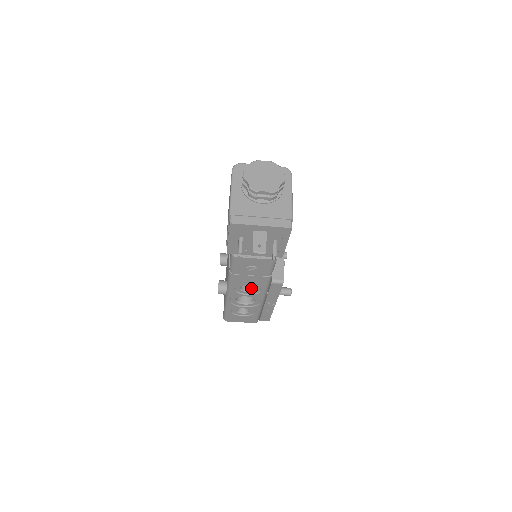
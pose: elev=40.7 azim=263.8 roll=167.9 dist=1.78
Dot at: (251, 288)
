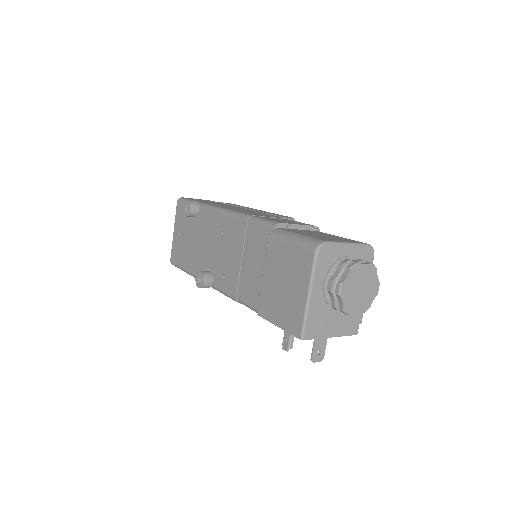
Dot at: occluded
